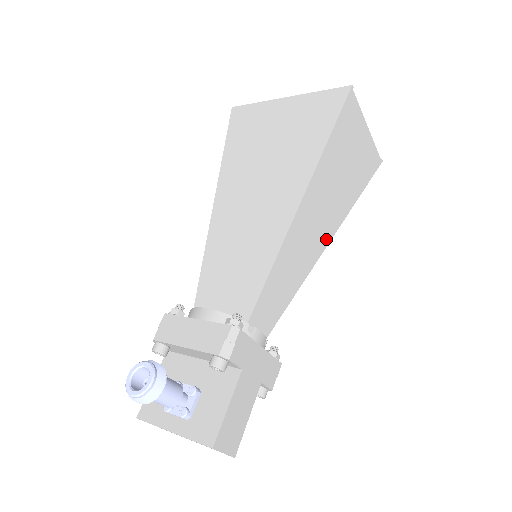
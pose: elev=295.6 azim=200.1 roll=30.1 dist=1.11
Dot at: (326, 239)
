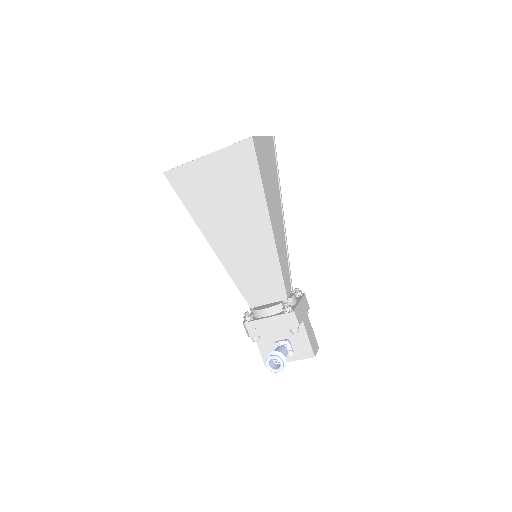
Dot at: (282, 217)
